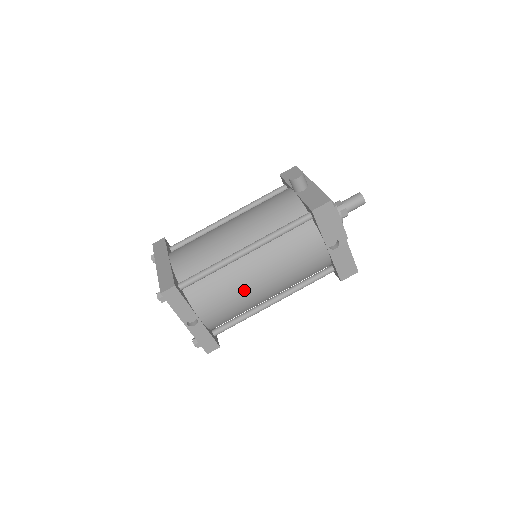
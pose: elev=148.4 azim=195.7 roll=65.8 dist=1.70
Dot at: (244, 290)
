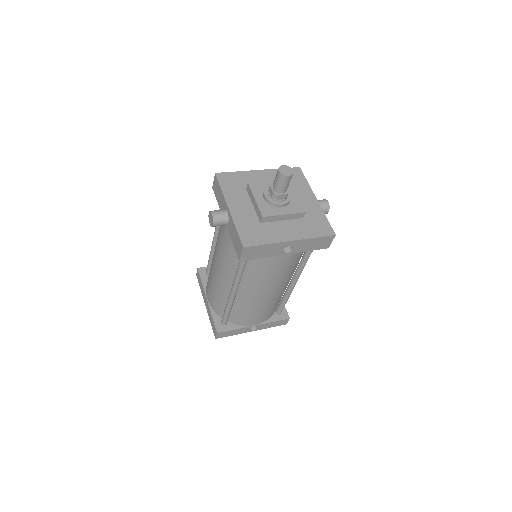
Dot at: (261, 303)
